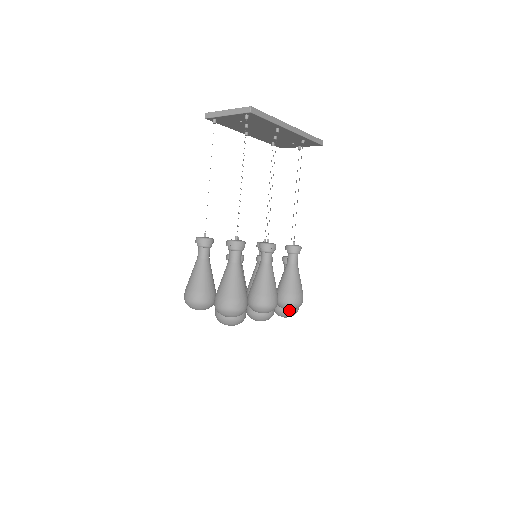
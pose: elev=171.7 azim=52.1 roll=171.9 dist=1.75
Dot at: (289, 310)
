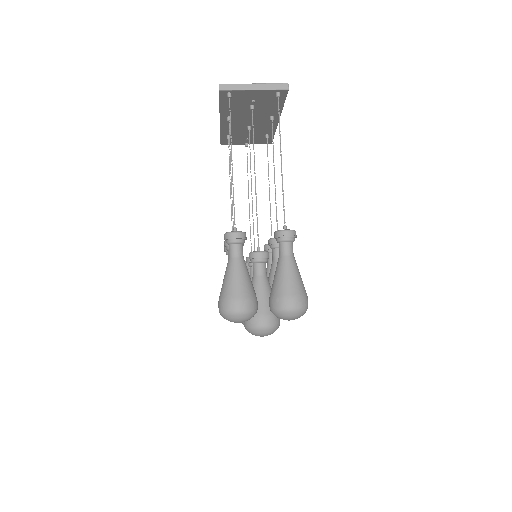
Dot at: occluded
